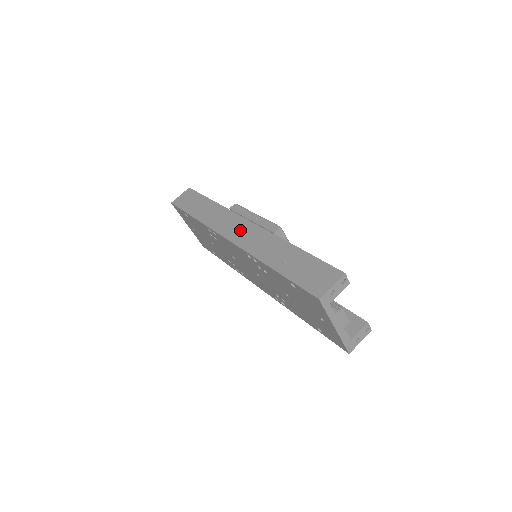
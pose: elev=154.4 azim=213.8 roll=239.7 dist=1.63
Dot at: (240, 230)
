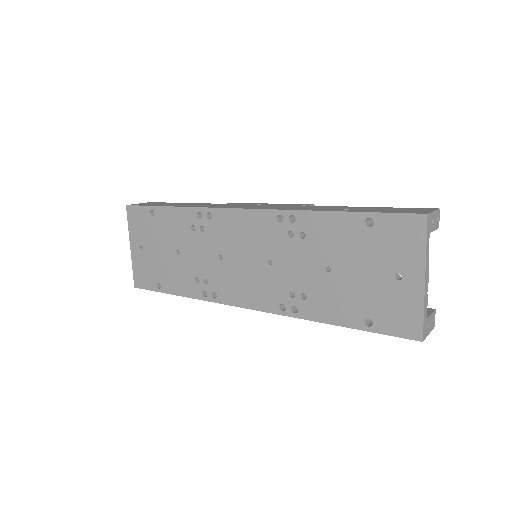
Dot at: (256, 206)
